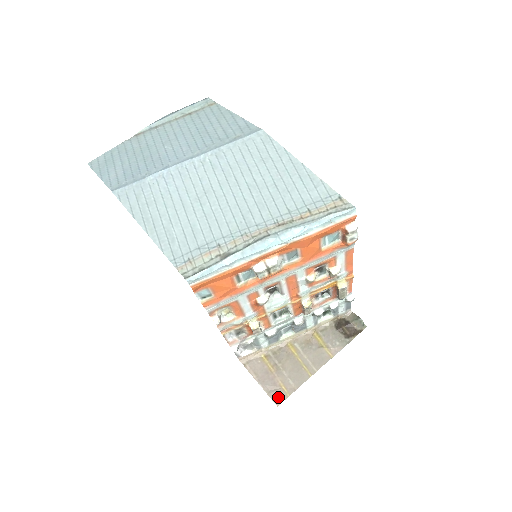
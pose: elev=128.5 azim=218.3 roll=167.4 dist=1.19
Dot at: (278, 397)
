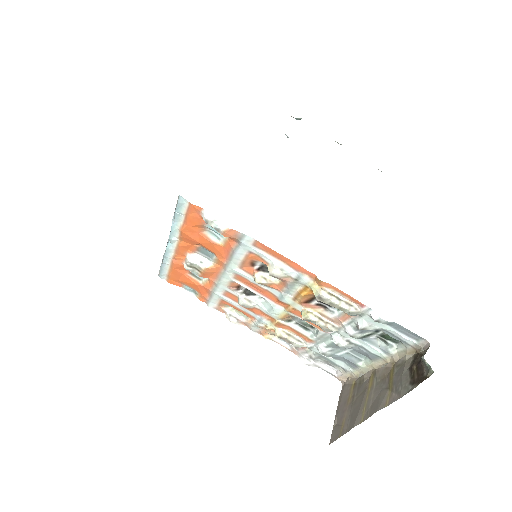
Dot at: (335, 434)
